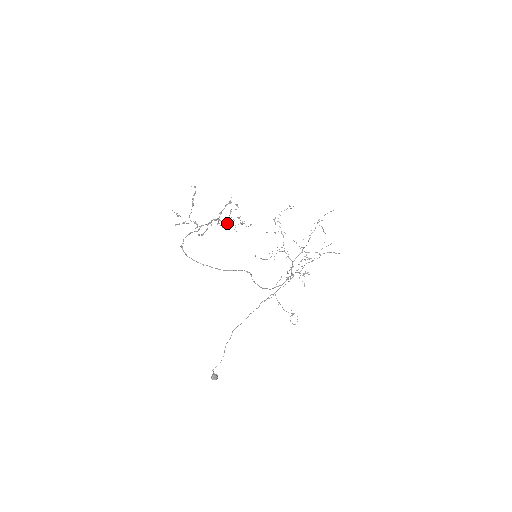
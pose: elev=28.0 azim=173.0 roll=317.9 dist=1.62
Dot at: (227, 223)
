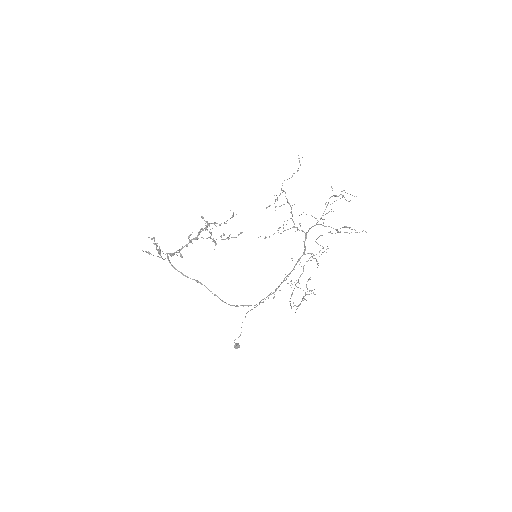
Dot at: (213, 223)
